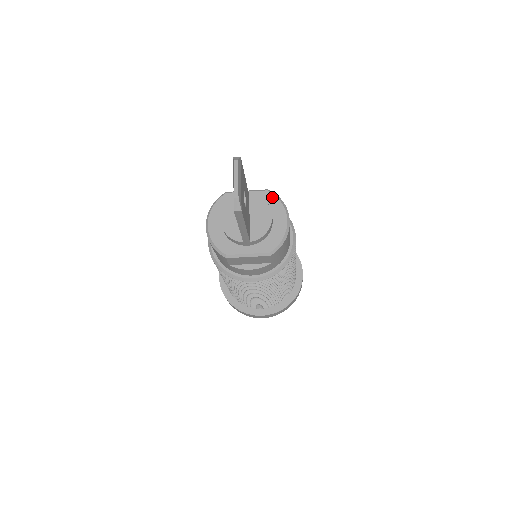
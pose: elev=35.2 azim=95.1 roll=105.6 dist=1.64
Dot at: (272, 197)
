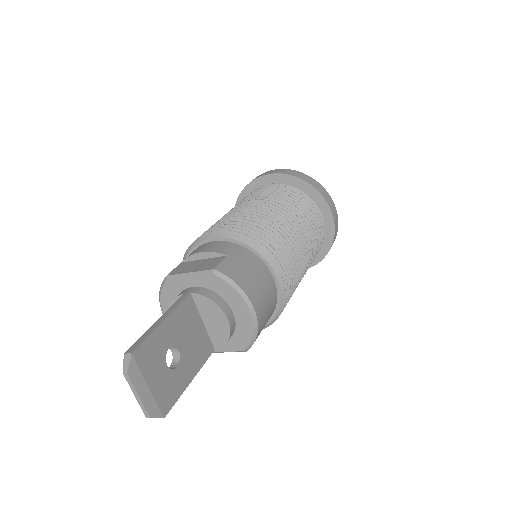
Dot at: (222, 283)
